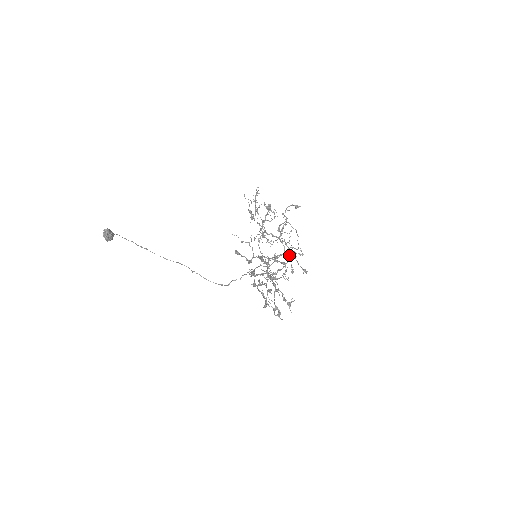
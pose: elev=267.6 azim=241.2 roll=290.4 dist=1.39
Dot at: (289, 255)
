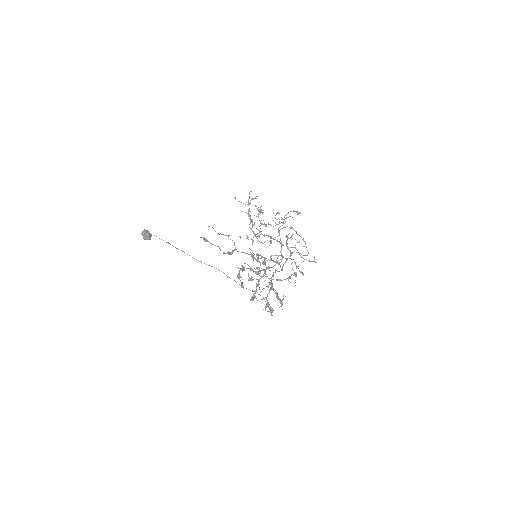
Dot at: (290, 258)
